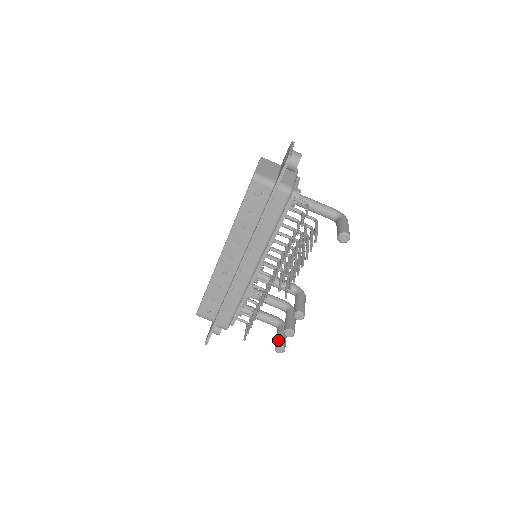
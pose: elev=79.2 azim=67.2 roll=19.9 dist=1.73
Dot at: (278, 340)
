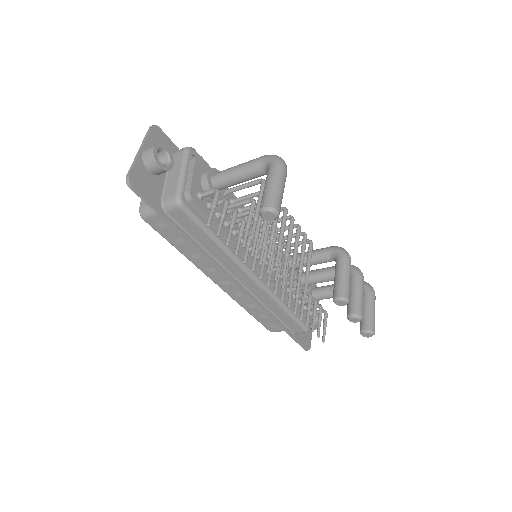
Dot at: (360, 322)
